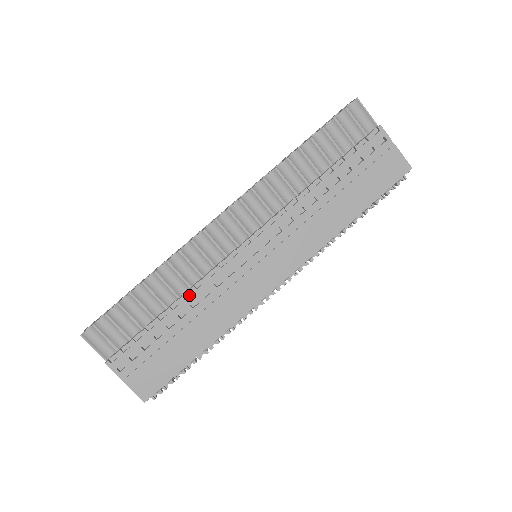
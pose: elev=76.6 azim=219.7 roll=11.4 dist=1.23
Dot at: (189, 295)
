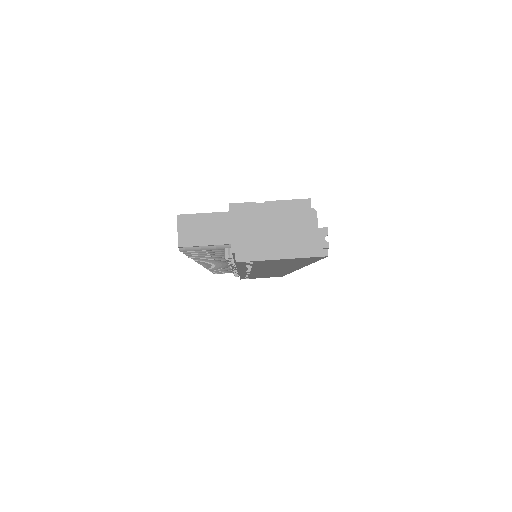
Dot at: occluded
